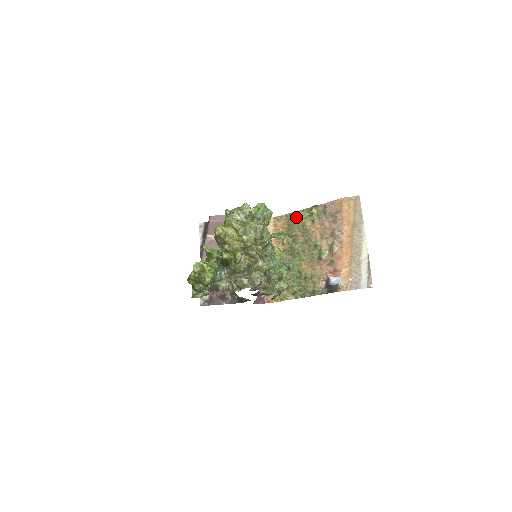
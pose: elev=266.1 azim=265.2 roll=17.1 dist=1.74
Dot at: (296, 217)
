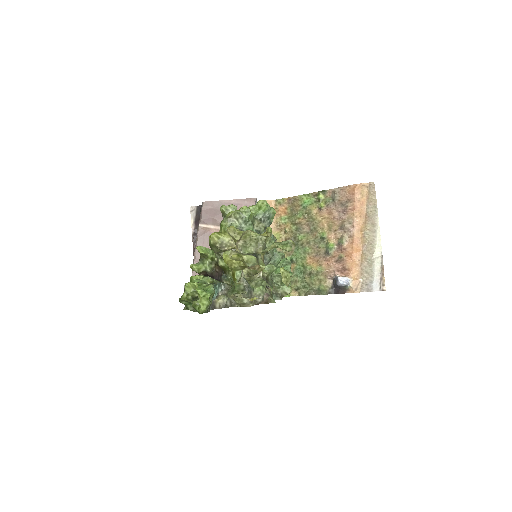
Dot at: (300, 202)
